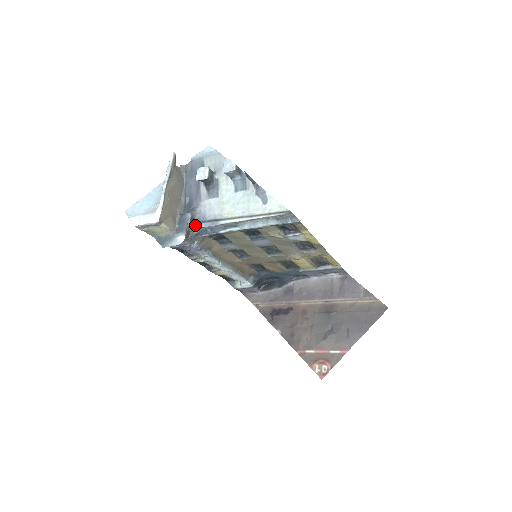
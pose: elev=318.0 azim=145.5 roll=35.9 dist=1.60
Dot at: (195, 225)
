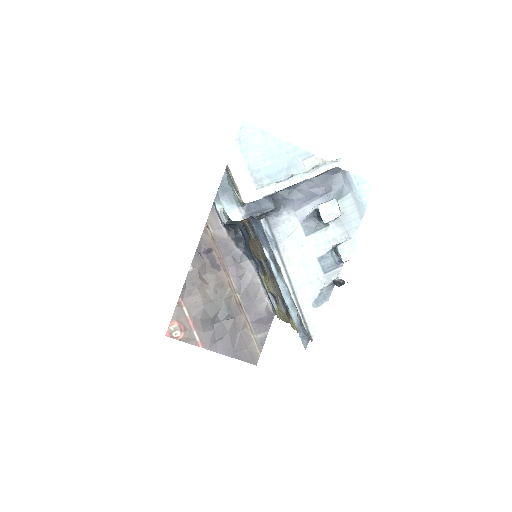
Dot at: (262, 217)
